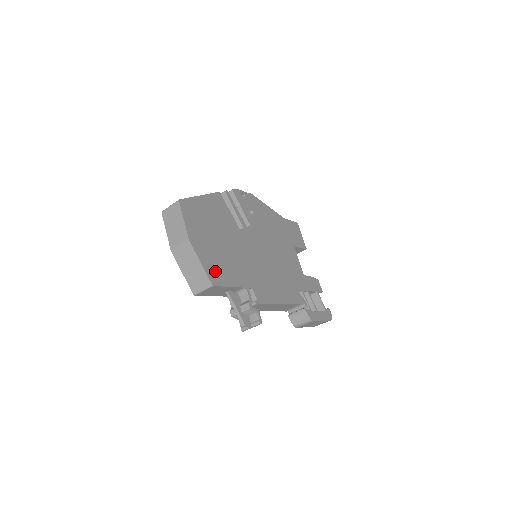
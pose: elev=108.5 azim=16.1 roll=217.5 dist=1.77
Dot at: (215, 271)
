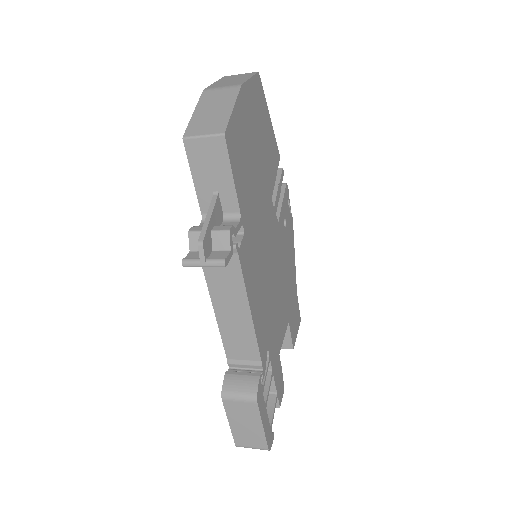
Dot at: (236, 141)
